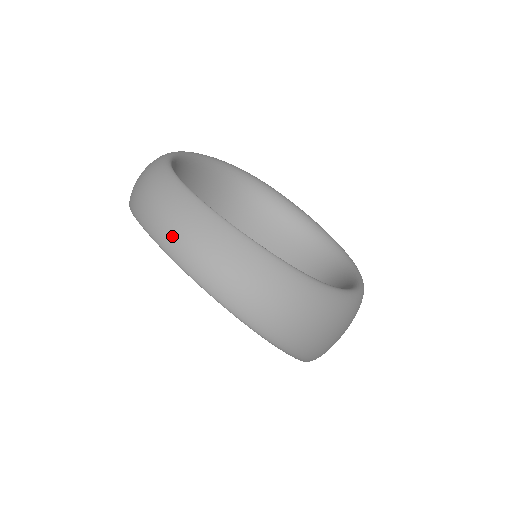
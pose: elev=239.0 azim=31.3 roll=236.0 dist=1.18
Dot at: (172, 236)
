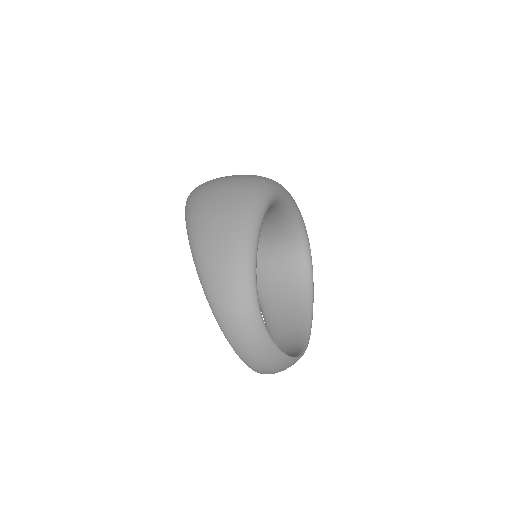
Dot at: (257, 366)
